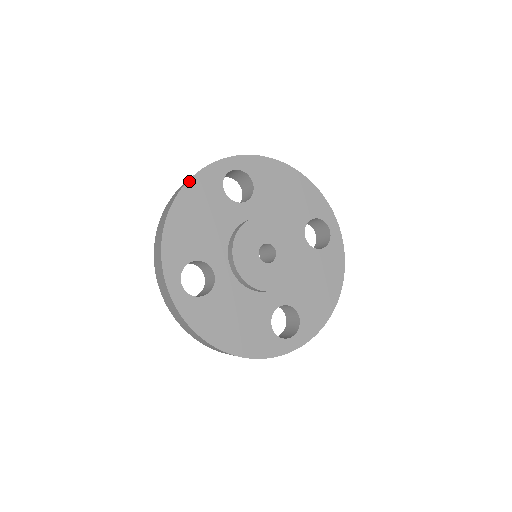
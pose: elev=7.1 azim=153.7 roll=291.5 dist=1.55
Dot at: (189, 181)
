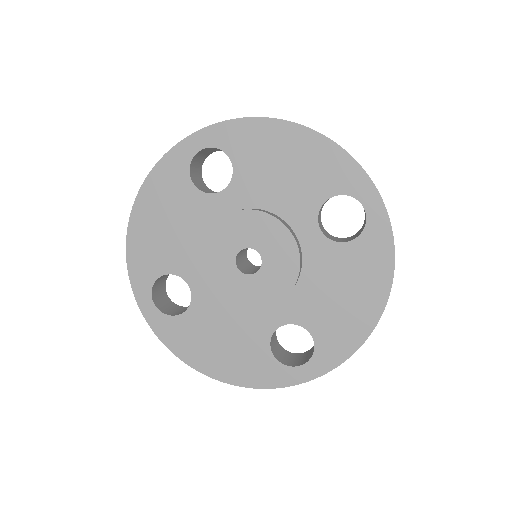
Dot at: (147, 178)
